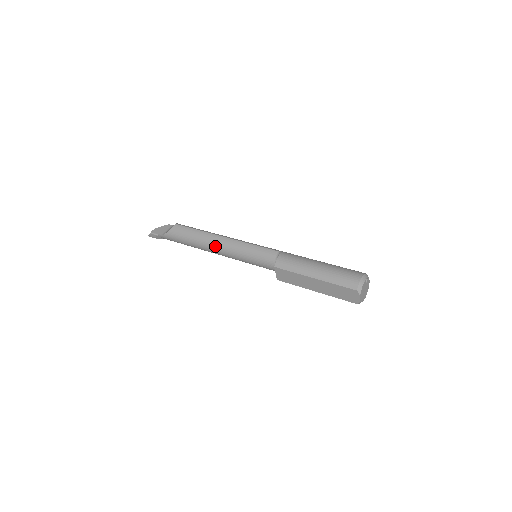
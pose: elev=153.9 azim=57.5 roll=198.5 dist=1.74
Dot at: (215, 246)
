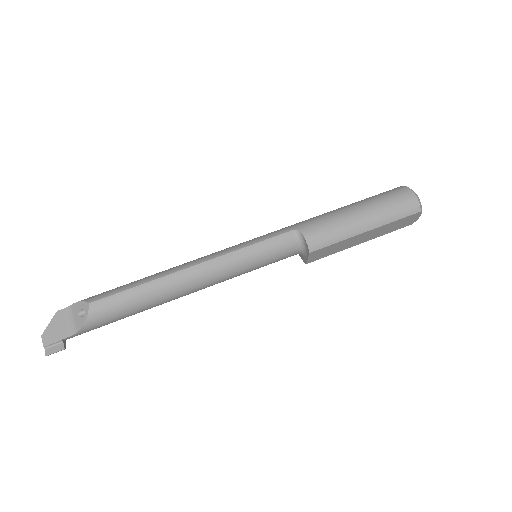
Dot at: (191, 286)
